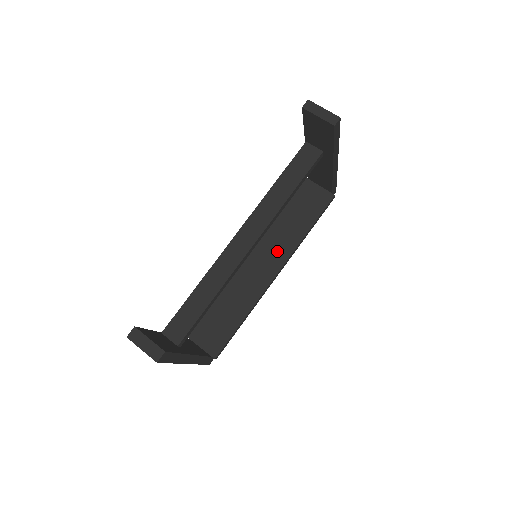
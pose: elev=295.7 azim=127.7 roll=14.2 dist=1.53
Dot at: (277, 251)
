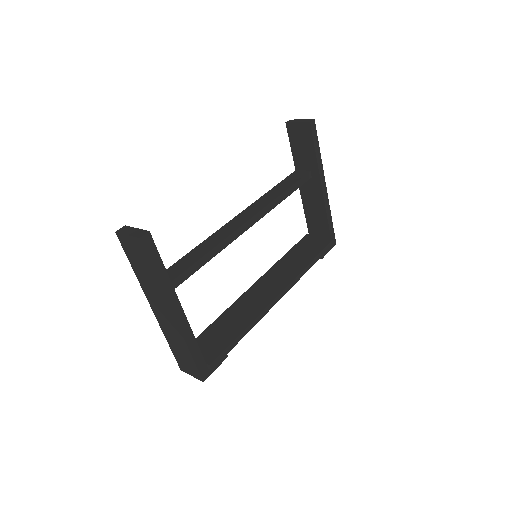
Dot at: (281, 278)
